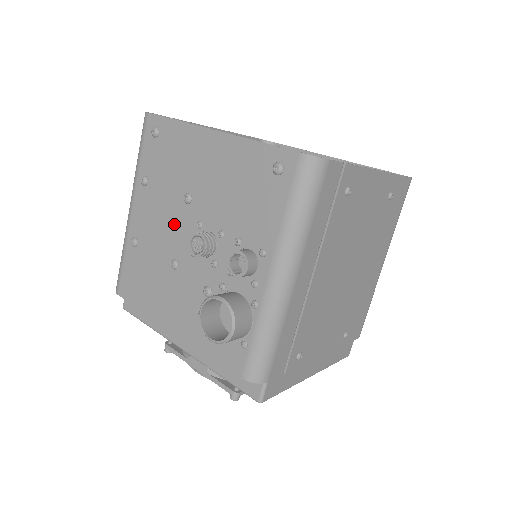
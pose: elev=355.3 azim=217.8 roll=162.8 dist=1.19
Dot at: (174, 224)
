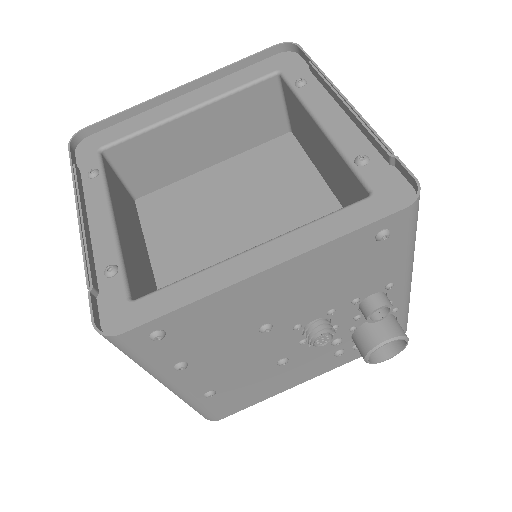
Dot at: (260, 350)
